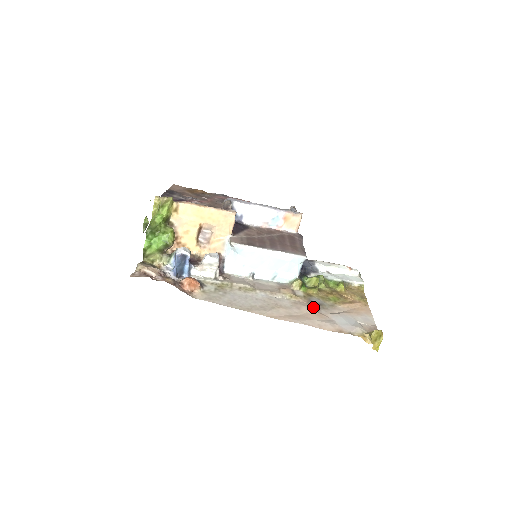
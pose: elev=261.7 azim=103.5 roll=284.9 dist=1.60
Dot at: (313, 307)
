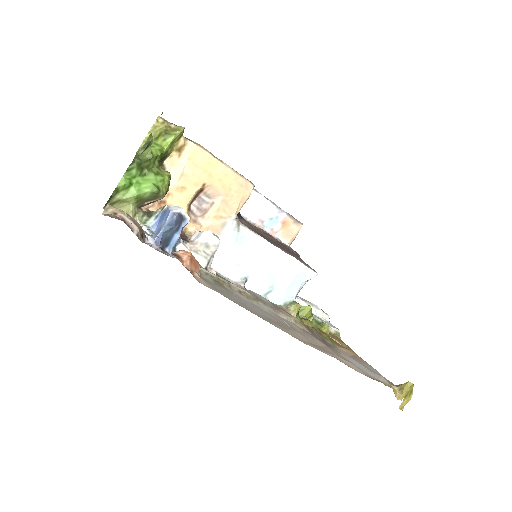
Dot at: (322, 341)
